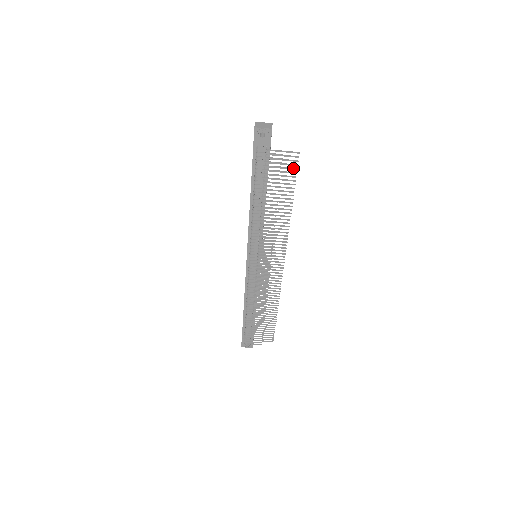
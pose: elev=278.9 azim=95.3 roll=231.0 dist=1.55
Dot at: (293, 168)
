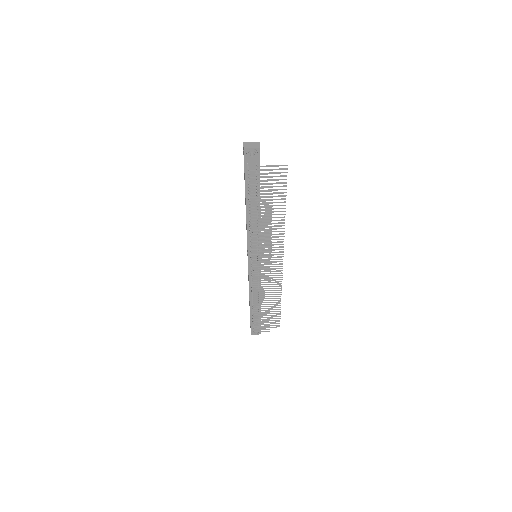
Dot at: (283, 179)
